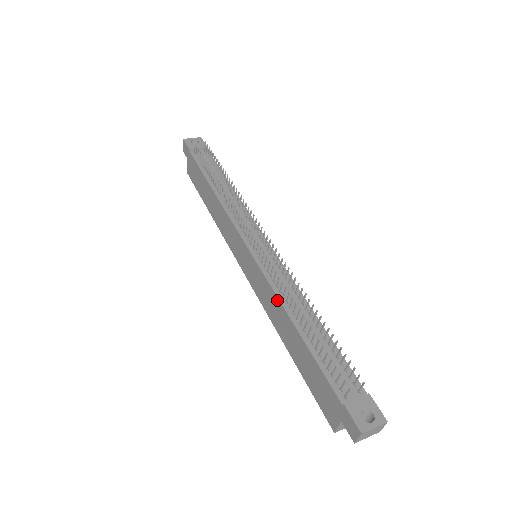
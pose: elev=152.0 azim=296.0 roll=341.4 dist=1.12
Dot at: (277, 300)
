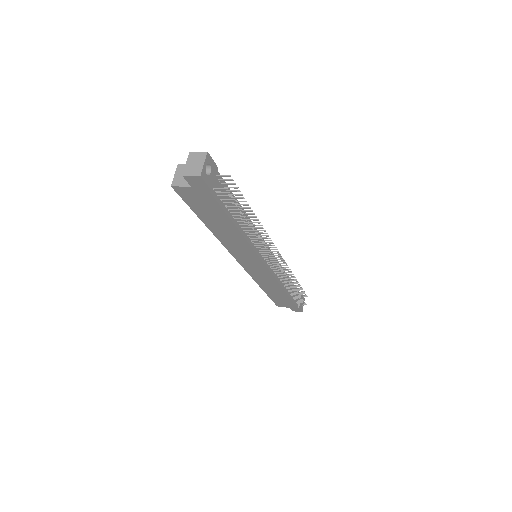
Dot at: (278, 285)
